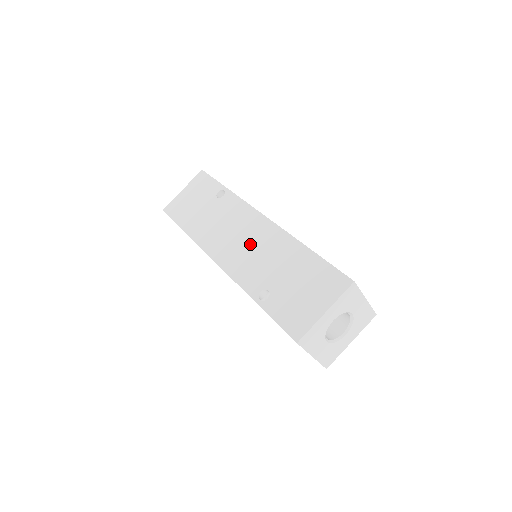
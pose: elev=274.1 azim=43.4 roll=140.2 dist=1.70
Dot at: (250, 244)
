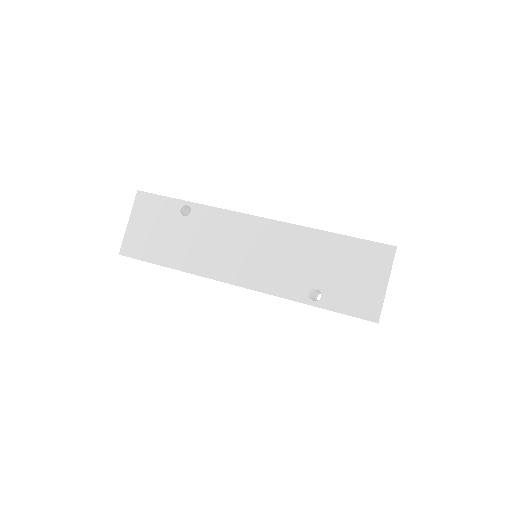
Dot at: (263, 252)
